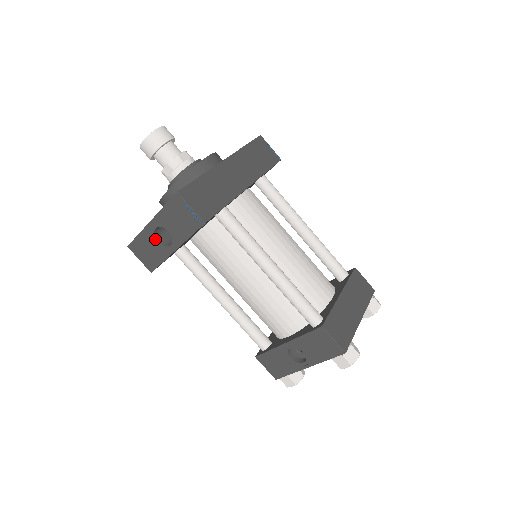
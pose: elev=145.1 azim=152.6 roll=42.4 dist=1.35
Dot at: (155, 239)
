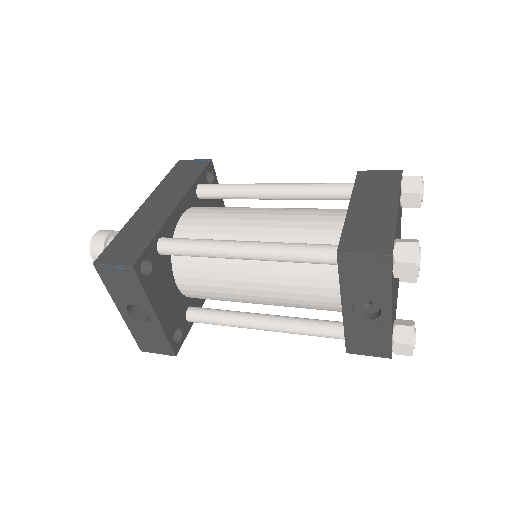
Dot at: (139, 323)
